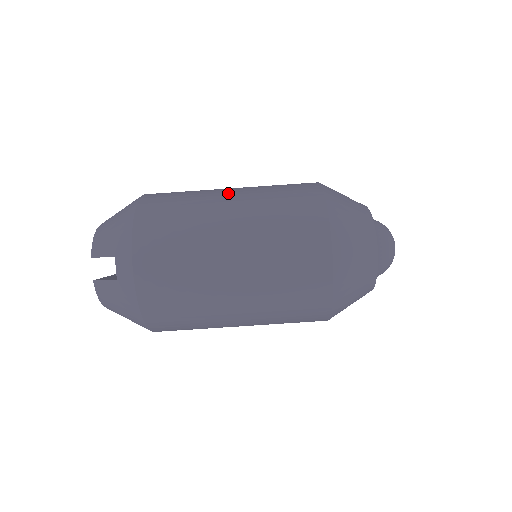
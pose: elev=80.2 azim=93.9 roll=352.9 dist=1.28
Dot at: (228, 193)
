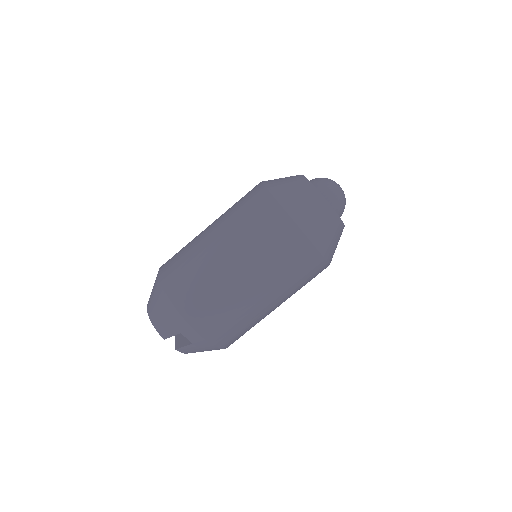
Dot at: (215, 242)
